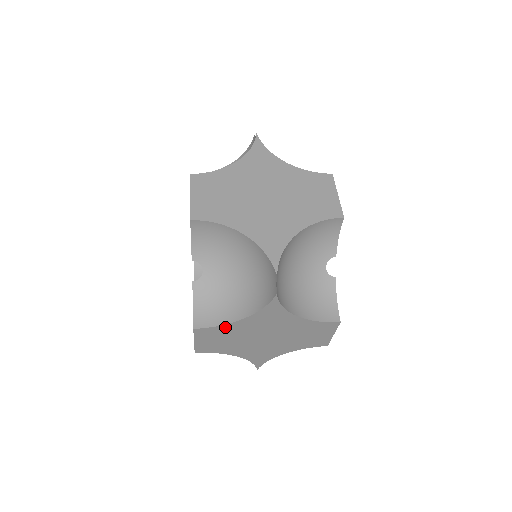
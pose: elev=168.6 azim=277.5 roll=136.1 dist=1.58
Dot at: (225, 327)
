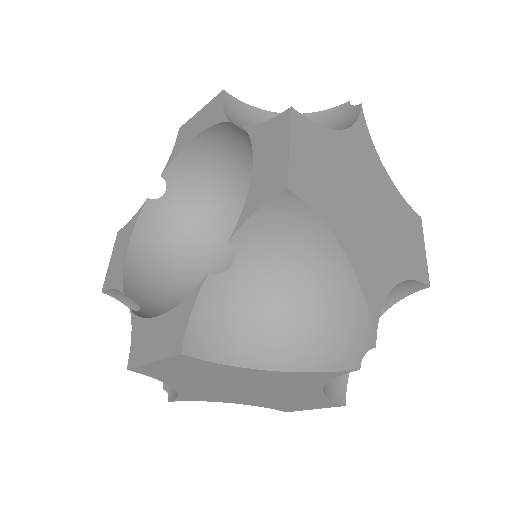
Dot at: (224, 367)
